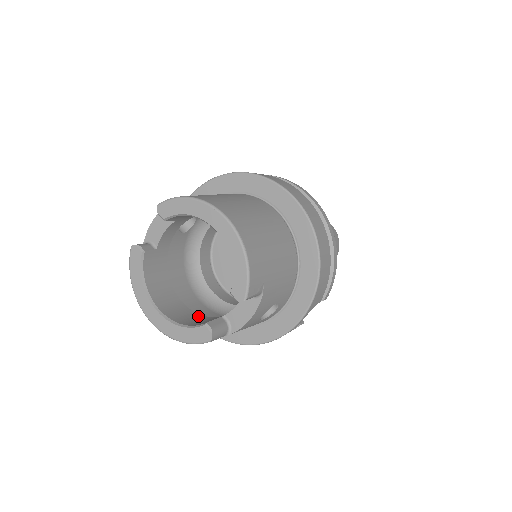
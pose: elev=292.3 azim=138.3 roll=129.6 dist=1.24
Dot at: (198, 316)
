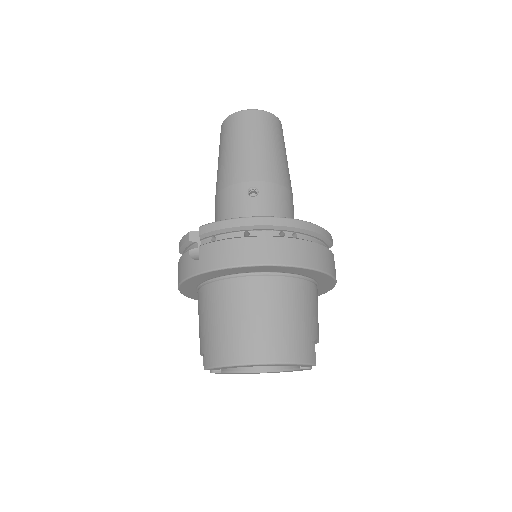
Dot at: occluded
